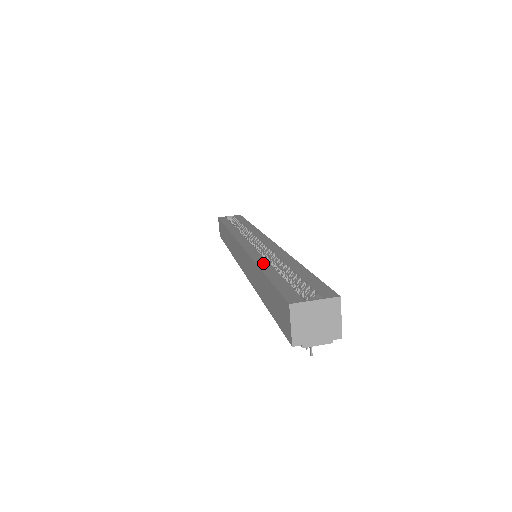
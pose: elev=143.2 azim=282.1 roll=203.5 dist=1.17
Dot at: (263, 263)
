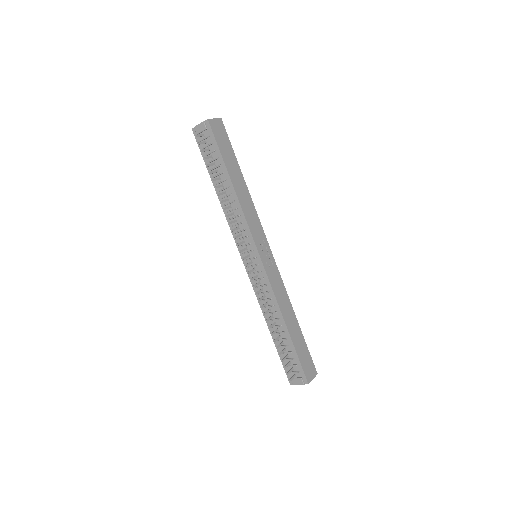
Dot at: occluded
